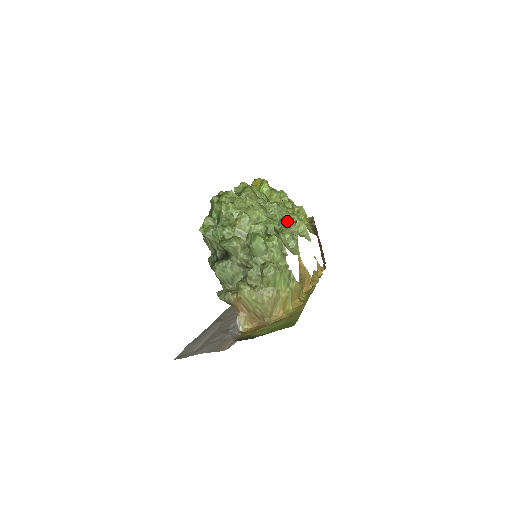
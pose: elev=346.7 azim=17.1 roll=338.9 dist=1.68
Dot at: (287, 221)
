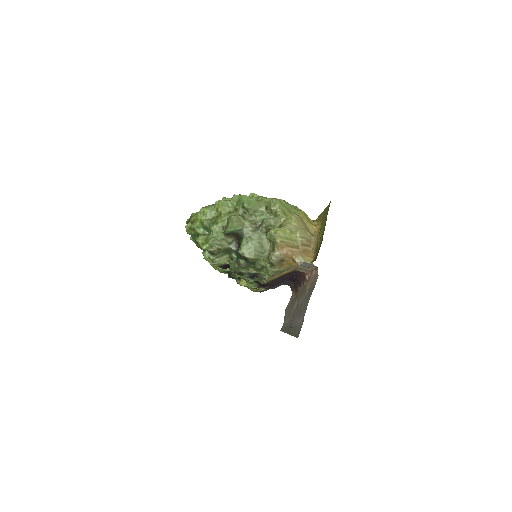
Dot at: occluded
